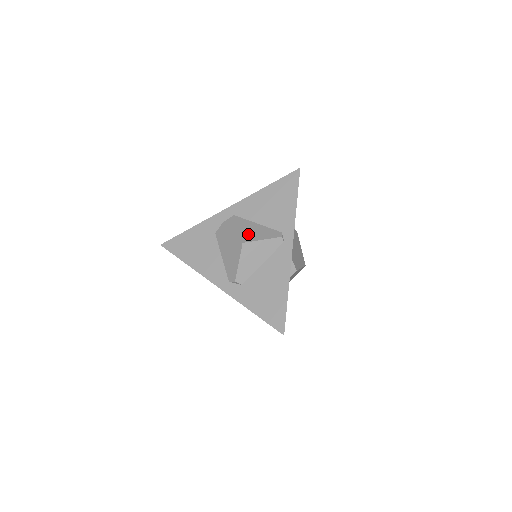
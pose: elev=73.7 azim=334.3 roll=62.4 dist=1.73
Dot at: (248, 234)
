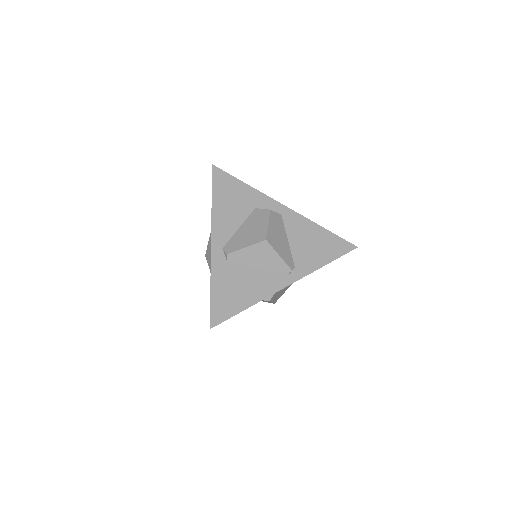
Dot at: (276, 239)
